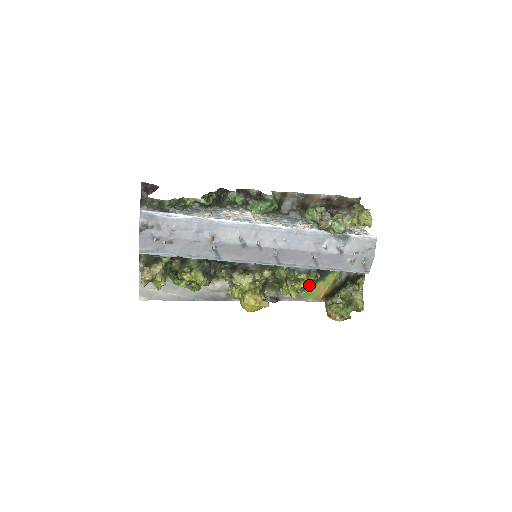
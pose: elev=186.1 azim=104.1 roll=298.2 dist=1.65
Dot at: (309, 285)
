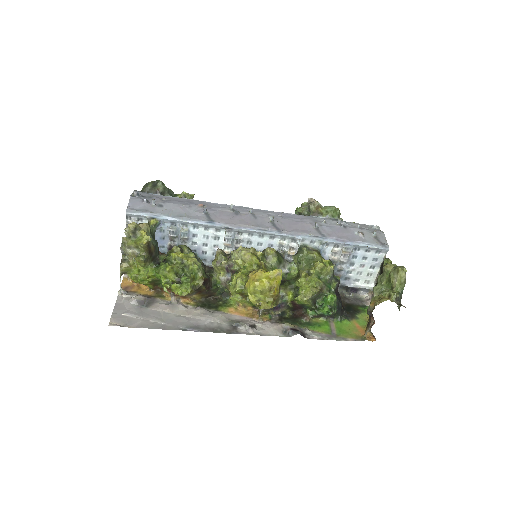
Dot at: (327, 267)
